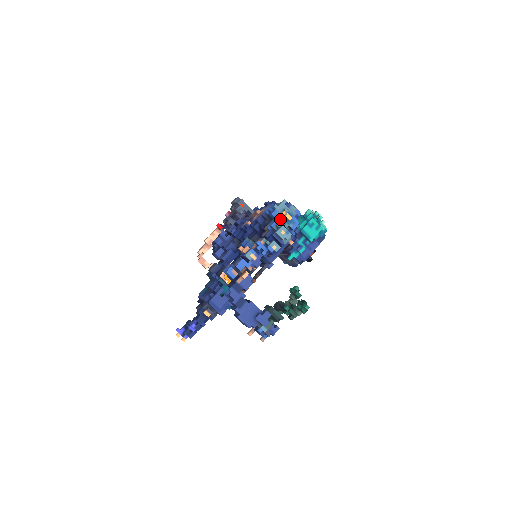
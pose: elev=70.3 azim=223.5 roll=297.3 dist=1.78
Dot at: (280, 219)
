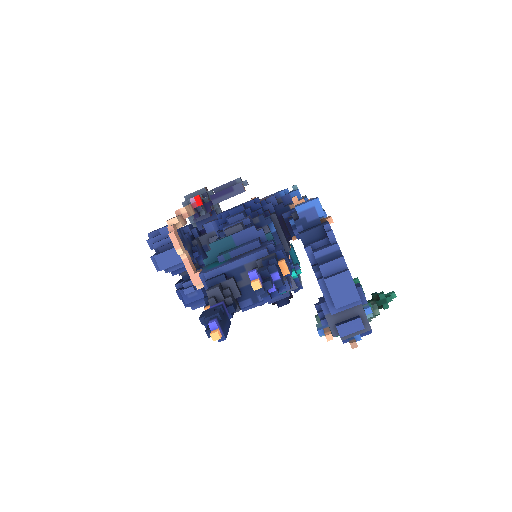
Dot at: occluded
